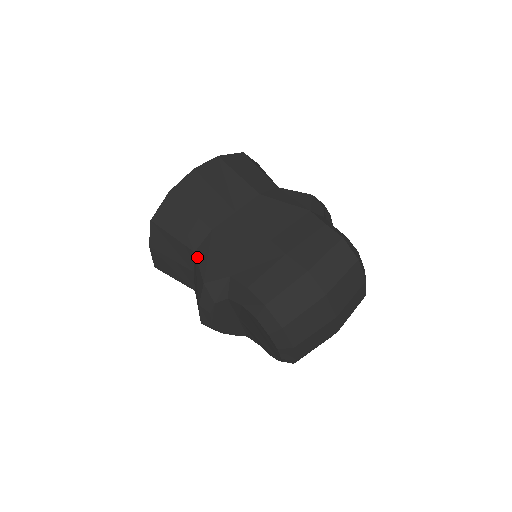
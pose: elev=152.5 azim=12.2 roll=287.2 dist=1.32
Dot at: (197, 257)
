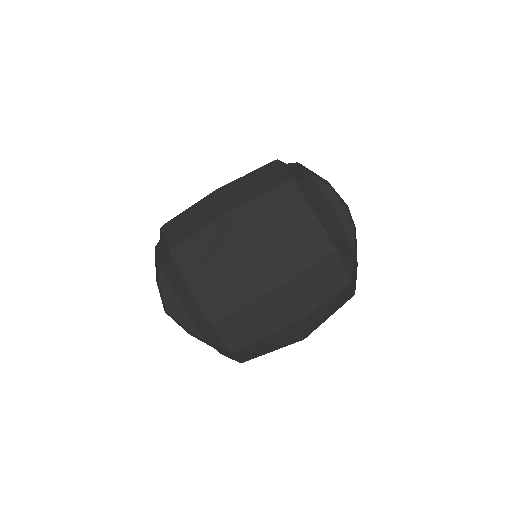
Dot at: occluded
